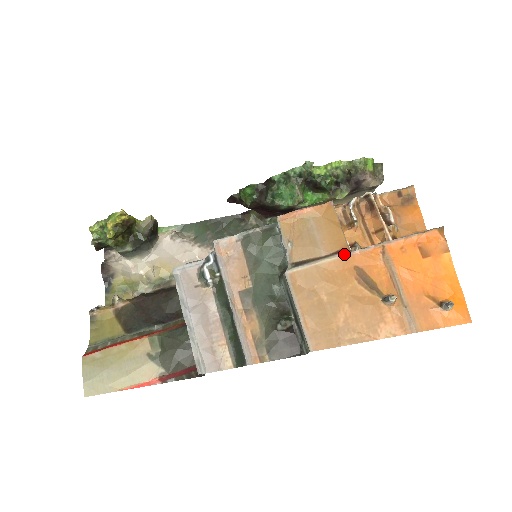
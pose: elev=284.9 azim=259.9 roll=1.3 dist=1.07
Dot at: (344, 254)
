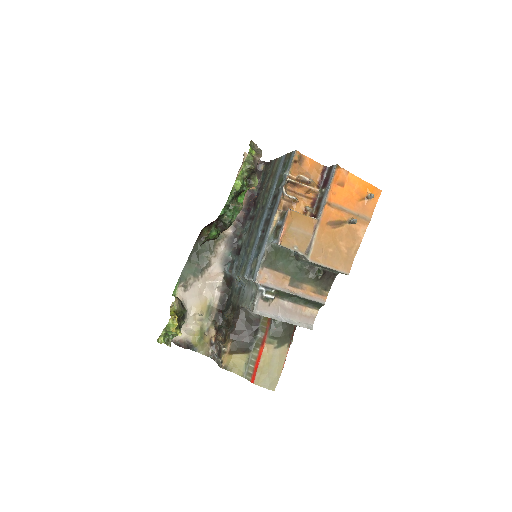
Dot at: (318, 225)
